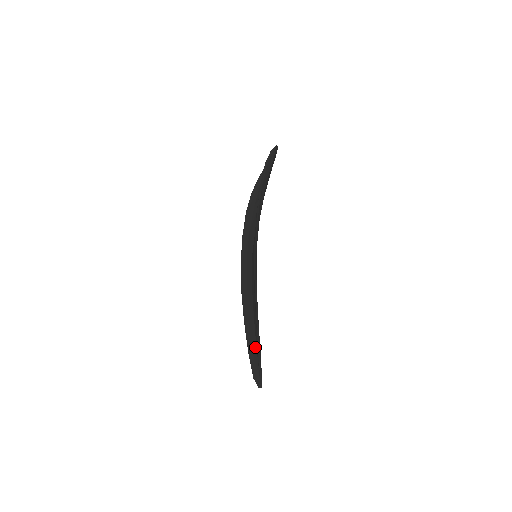
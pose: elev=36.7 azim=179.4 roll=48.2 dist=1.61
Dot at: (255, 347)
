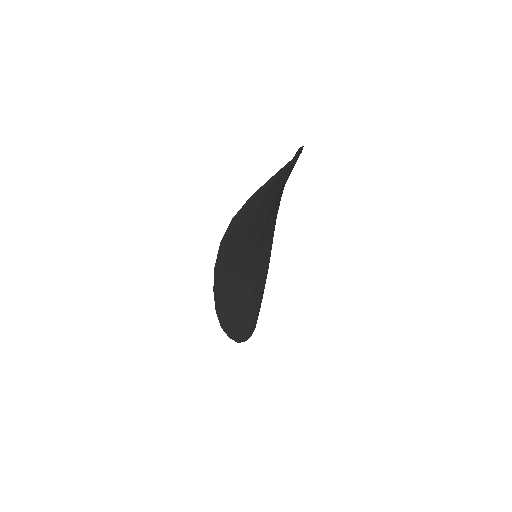
Dot at: occluded
